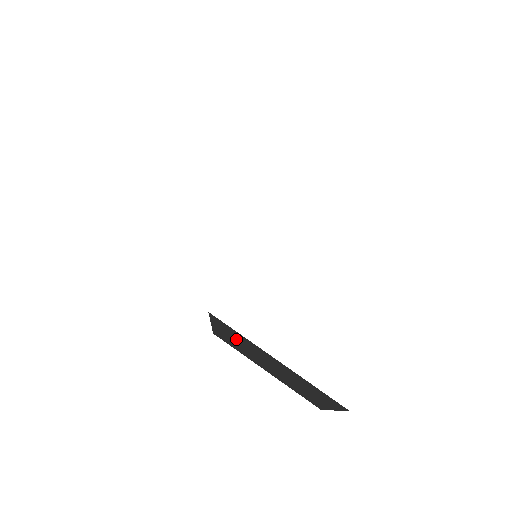
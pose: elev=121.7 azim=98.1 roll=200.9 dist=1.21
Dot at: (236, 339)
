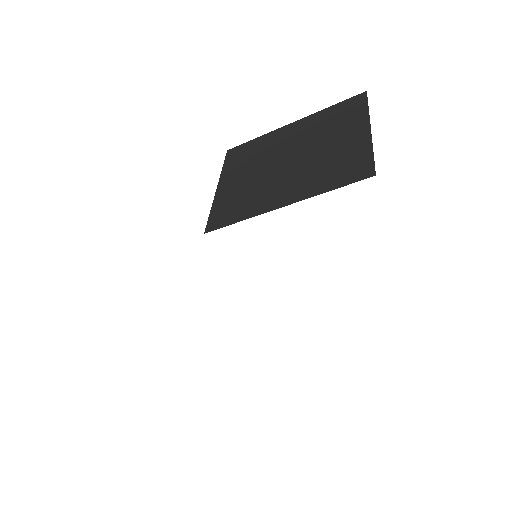
Dot at: occluded
